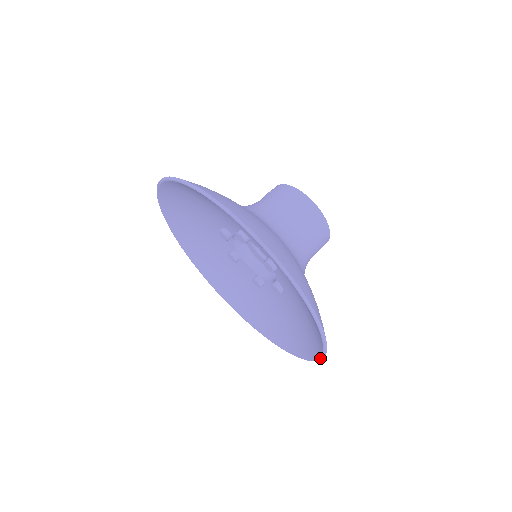
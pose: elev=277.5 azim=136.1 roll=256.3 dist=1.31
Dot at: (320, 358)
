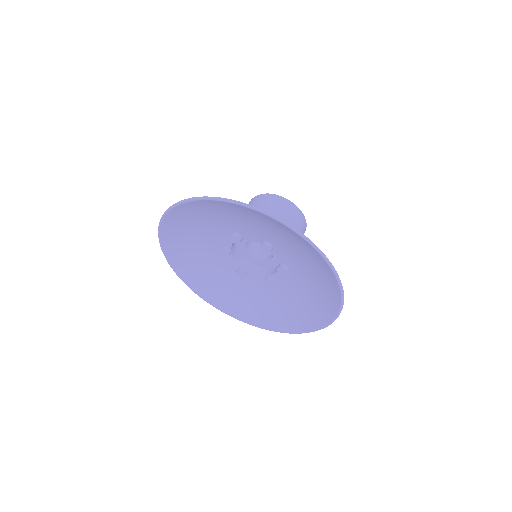
Dot at: (341, 295)
